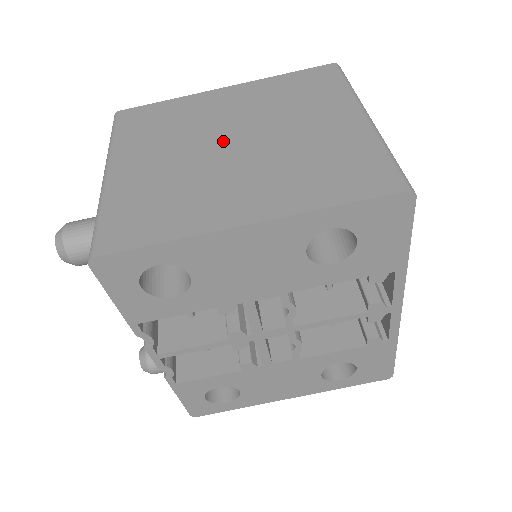
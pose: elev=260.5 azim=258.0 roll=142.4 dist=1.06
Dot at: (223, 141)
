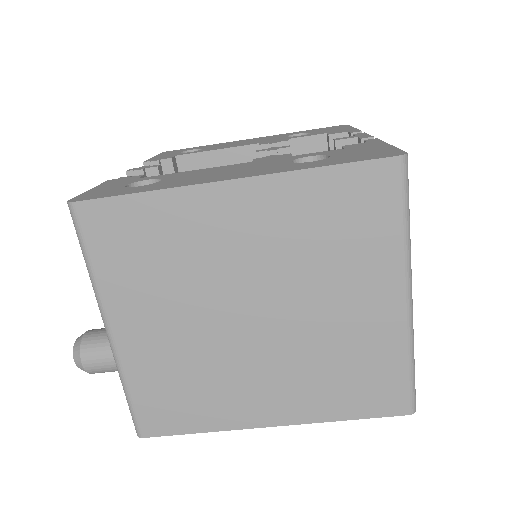
Dot at: (239, 310)
